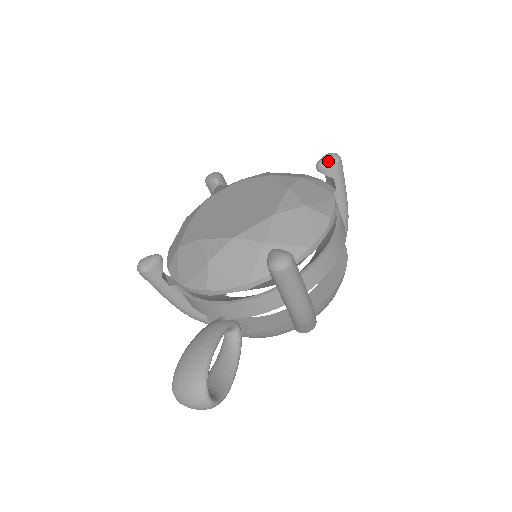
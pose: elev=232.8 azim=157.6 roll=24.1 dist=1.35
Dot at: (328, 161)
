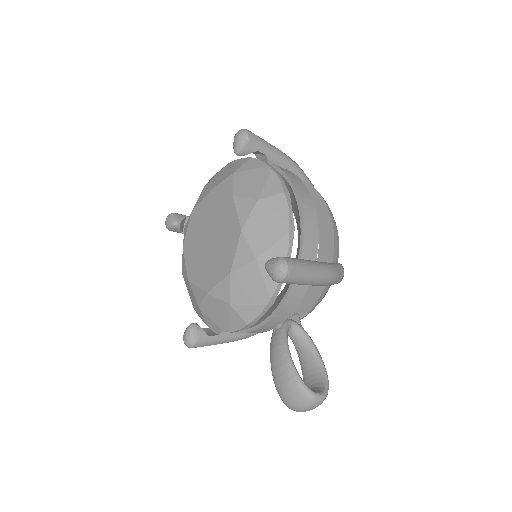
Dot at: (241, 143)
